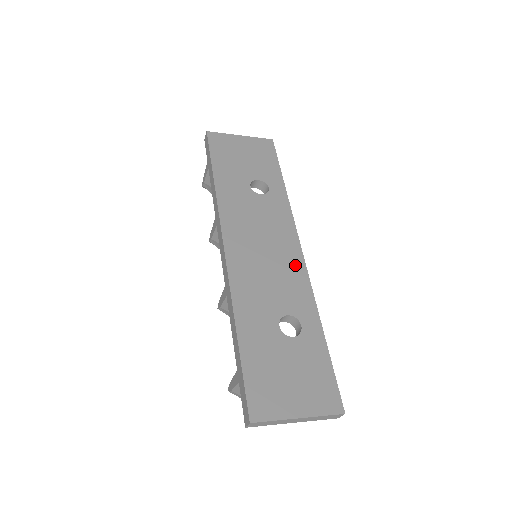
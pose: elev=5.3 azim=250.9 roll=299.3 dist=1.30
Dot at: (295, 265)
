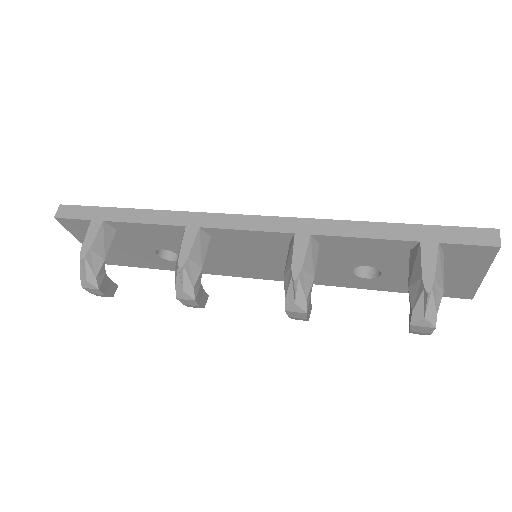
Dot at: occluded
